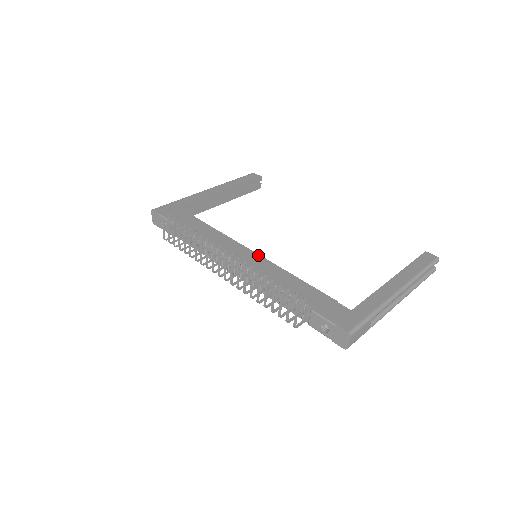
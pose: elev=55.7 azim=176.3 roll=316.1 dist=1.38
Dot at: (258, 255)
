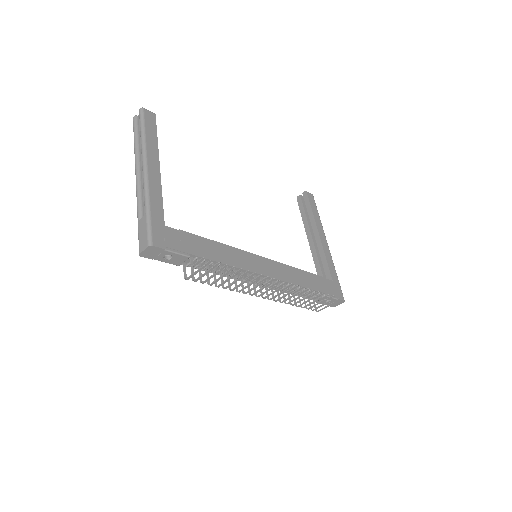
Dot at: (269, 260)
